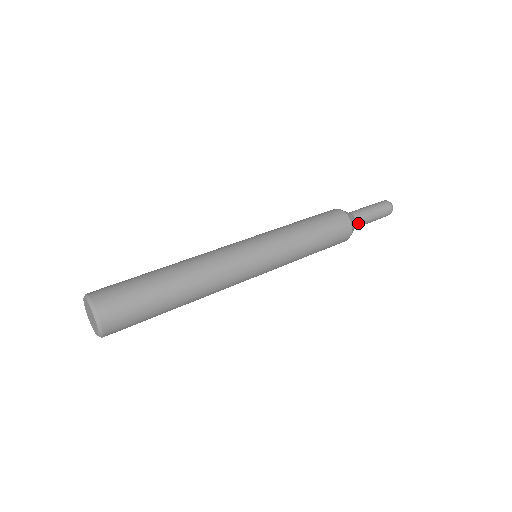
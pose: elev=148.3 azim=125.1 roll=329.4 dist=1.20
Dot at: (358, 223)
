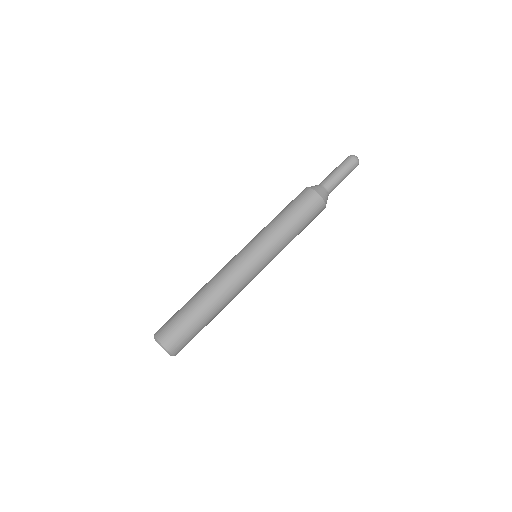
Dot at: (330, 191)
